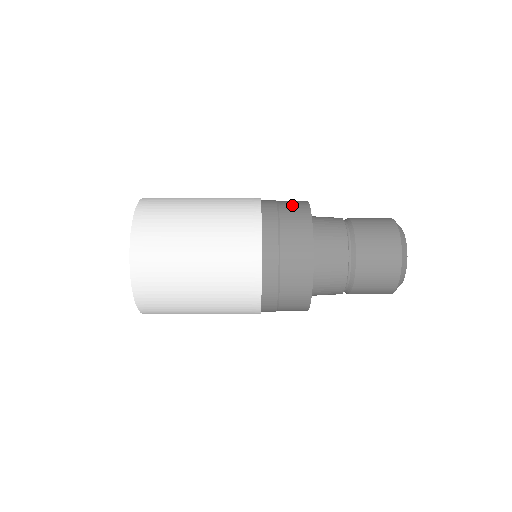
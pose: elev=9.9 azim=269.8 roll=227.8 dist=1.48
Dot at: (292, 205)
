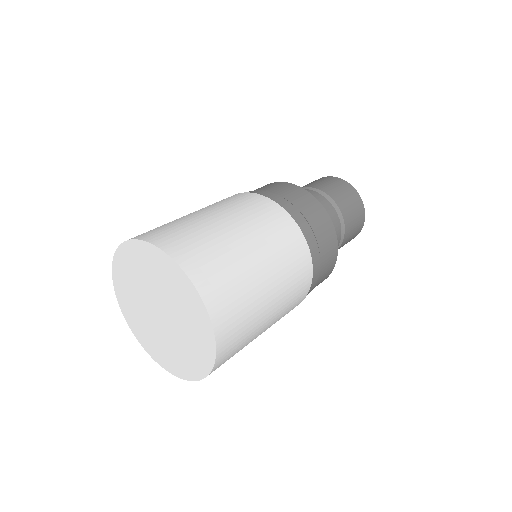
Dot at: (328, 254)
